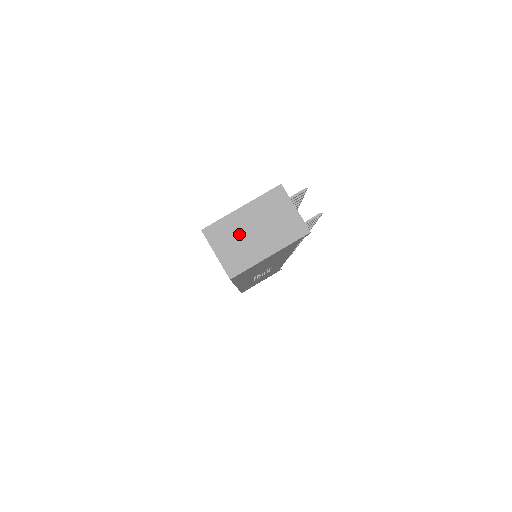
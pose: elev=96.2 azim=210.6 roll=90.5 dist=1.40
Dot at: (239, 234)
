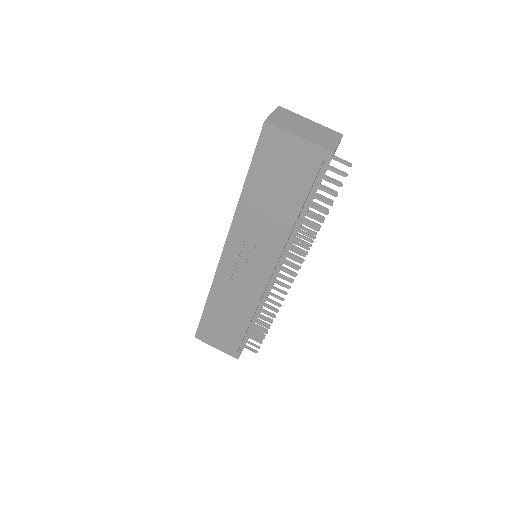
Dot at: (295, 121)
